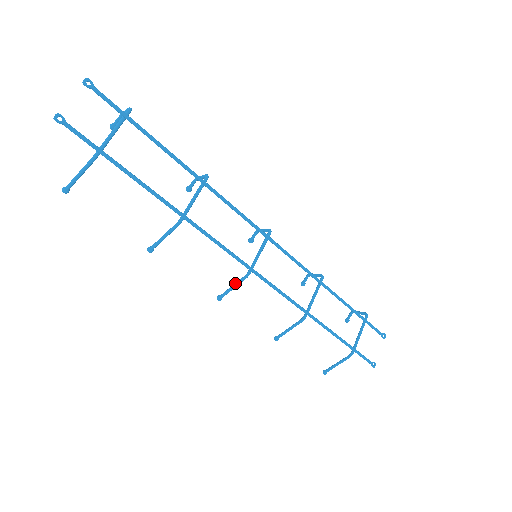
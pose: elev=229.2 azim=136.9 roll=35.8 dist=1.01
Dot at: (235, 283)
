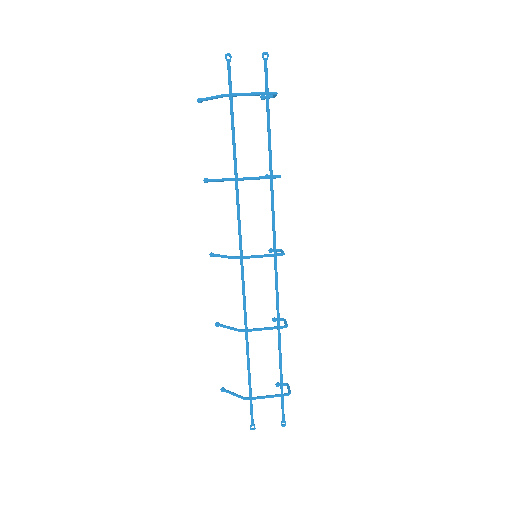
Dot at: (226, 255)
